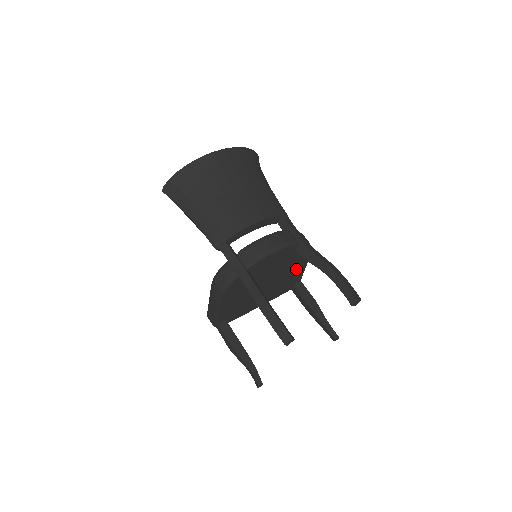
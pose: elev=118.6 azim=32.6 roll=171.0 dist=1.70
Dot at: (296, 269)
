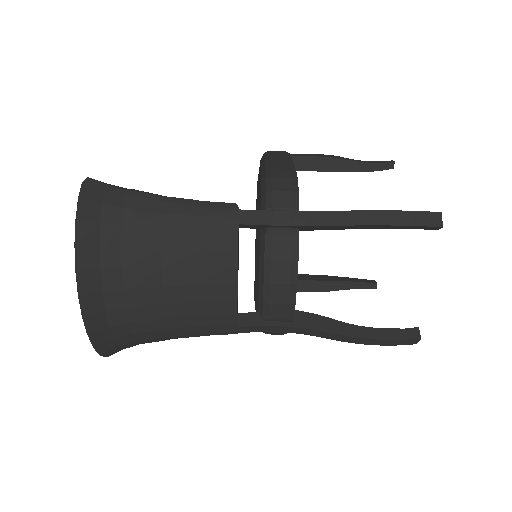
Dot at: occluded
